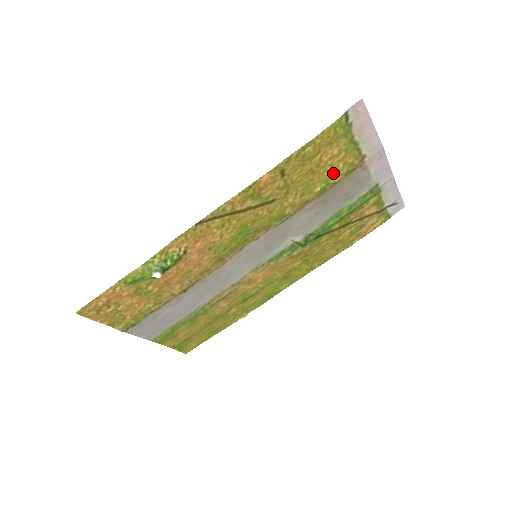
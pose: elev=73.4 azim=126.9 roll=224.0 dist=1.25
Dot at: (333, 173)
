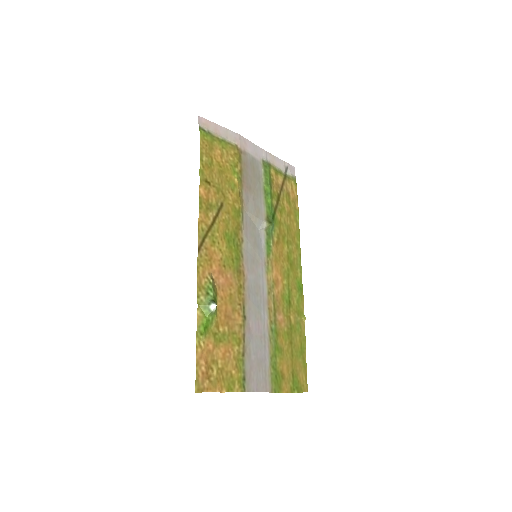
Dot at: (232, 165)
